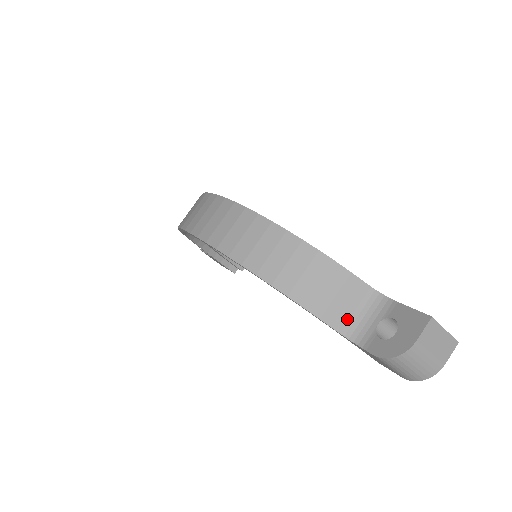
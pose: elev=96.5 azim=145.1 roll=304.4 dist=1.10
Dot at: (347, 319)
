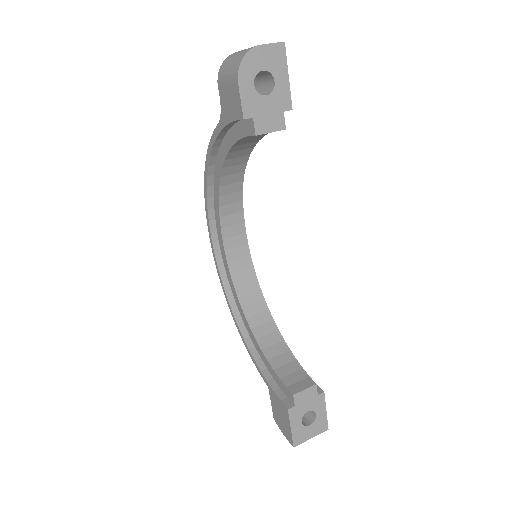
Dot at: occluded
